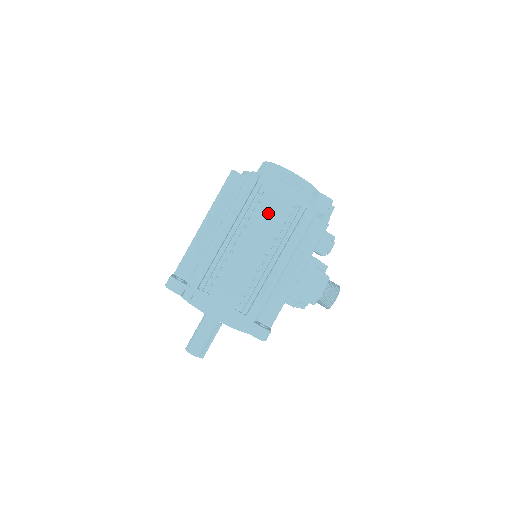
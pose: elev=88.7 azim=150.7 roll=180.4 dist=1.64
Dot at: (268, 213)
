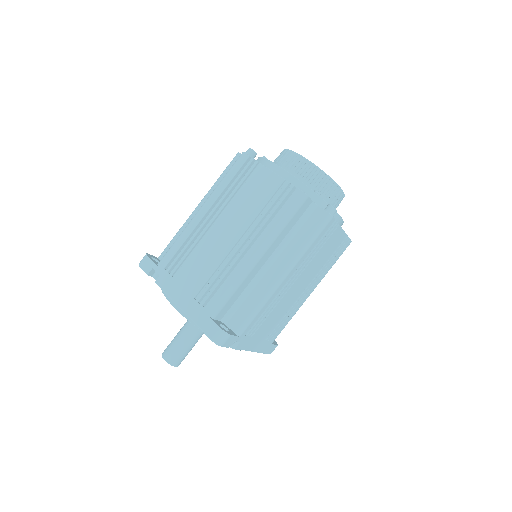
Dot at: (326, 250)
